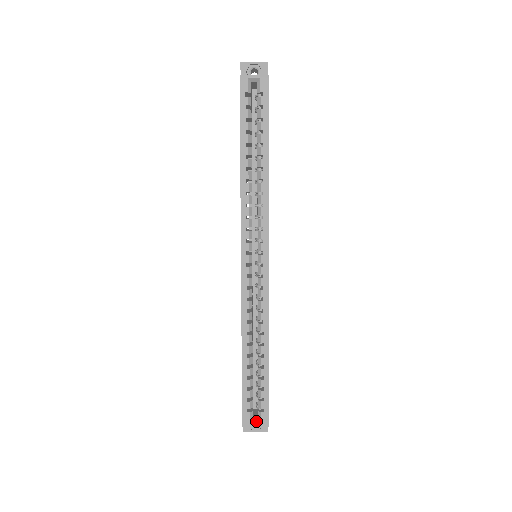
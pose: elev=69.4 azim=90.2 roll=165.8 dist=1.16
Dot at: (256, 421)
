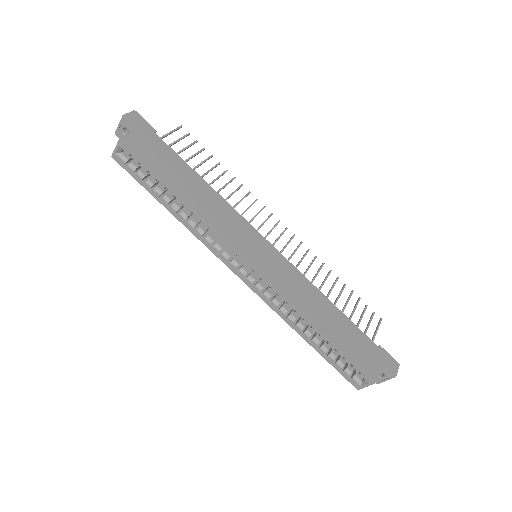
Dot at: (364, 381)
